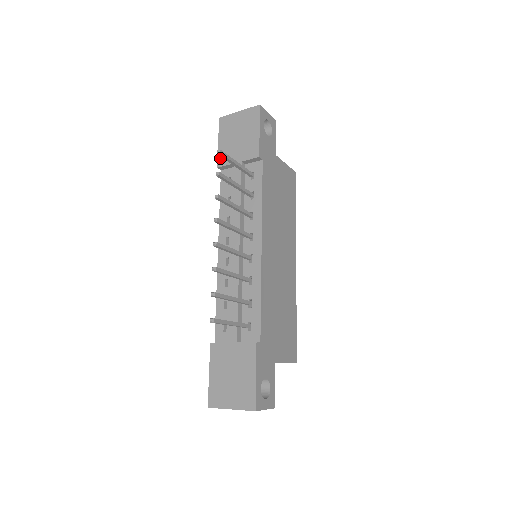
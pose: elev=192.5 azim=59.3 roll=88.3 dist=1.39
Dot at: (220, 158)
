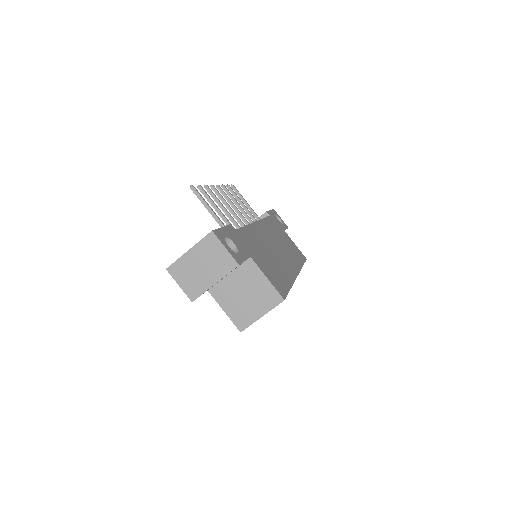
Dot at: occluded
